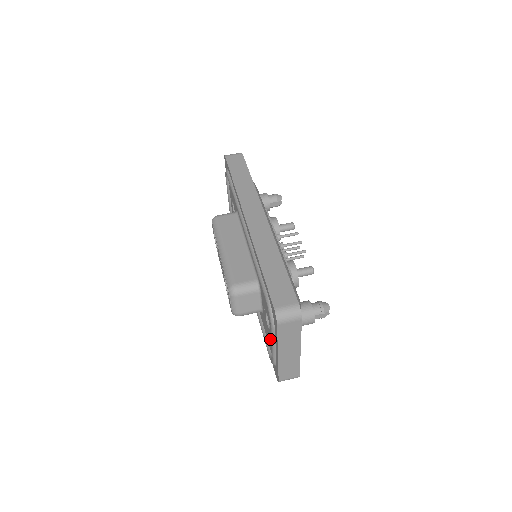
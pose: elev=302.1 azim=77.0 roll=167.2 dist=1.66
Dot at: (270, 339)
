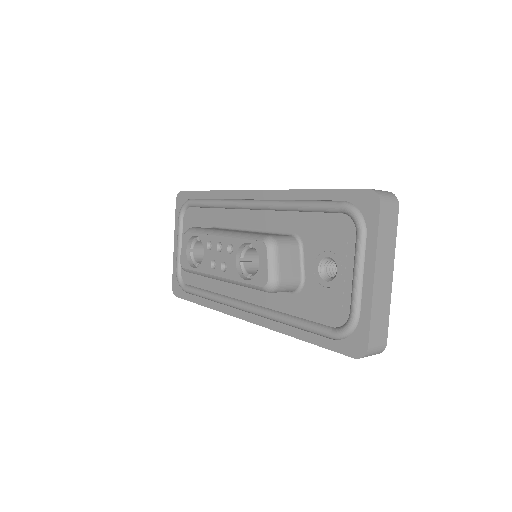
Dot at: (335, 296)
